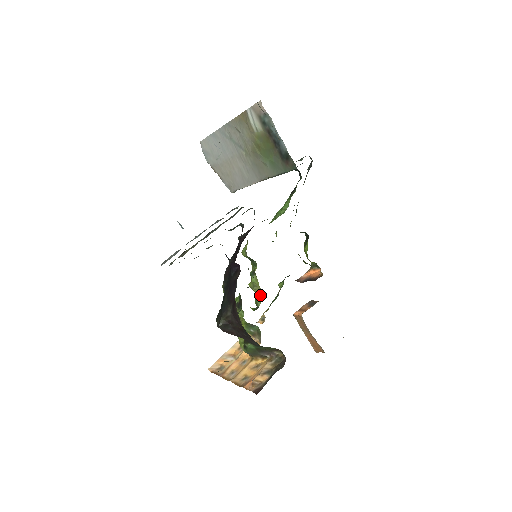
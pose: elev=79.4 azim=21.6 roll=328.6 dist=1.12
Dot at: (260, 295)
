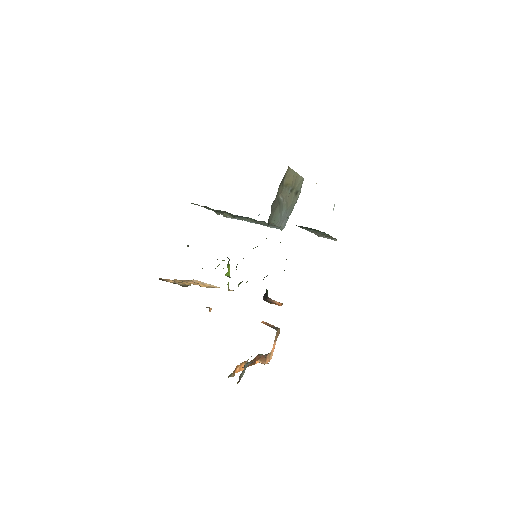
Dot at: occluded
